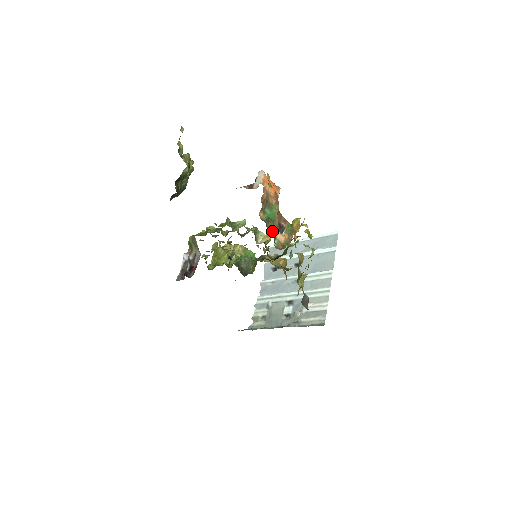
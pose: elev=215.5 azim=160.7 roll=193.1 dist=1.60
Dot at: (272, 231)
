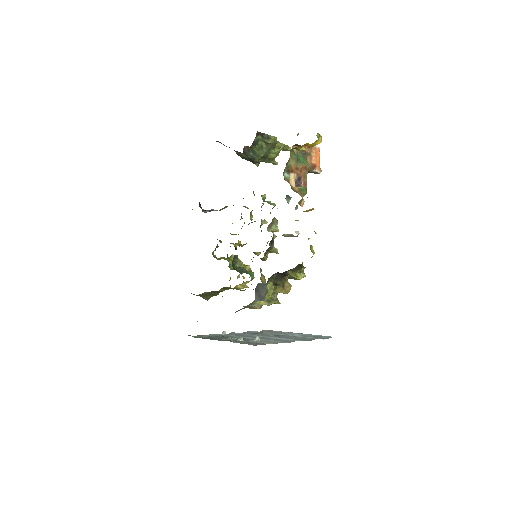
Dot at: (292, 160)
